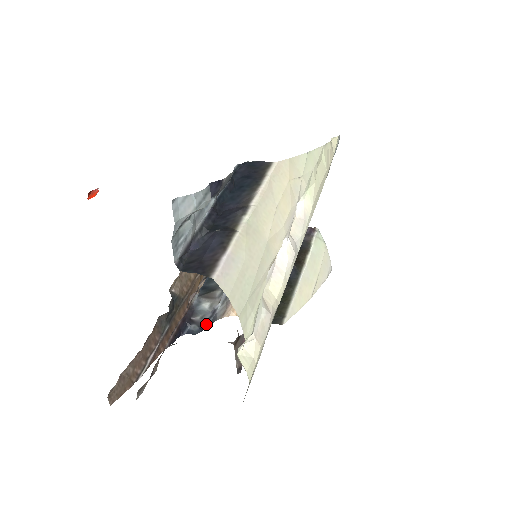
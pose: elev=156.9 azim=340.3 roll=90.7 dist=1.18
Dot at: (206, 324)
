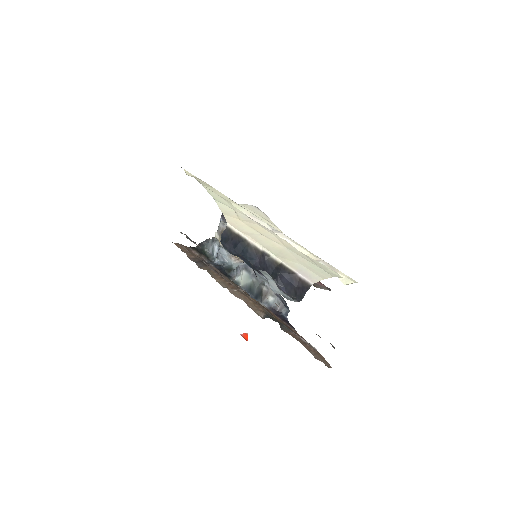
Dot at: (284, 302)
